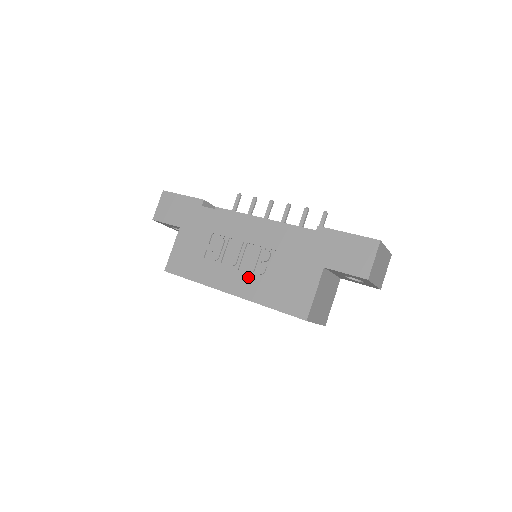
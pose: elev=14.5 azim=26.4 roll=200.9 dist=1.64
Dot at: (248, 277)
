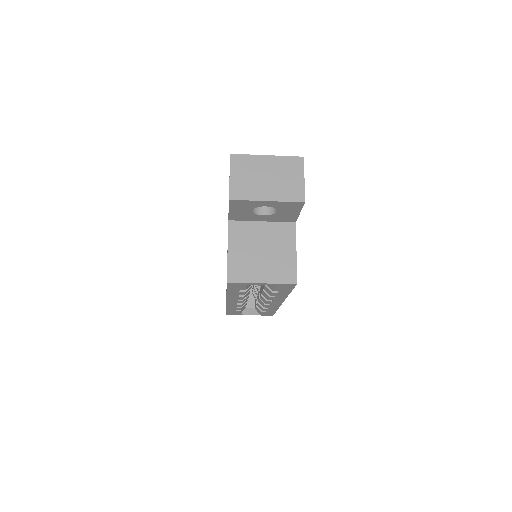
Dot at: occluded
